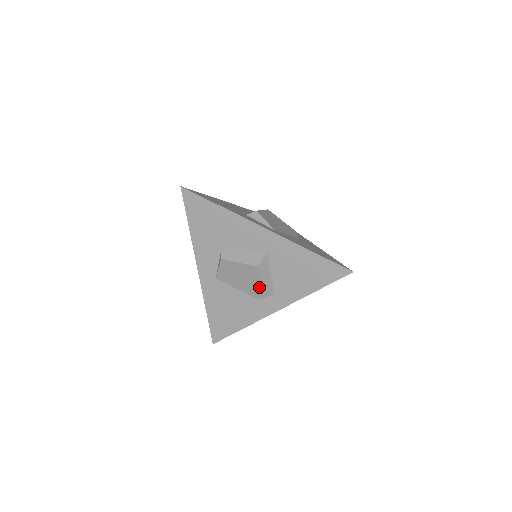
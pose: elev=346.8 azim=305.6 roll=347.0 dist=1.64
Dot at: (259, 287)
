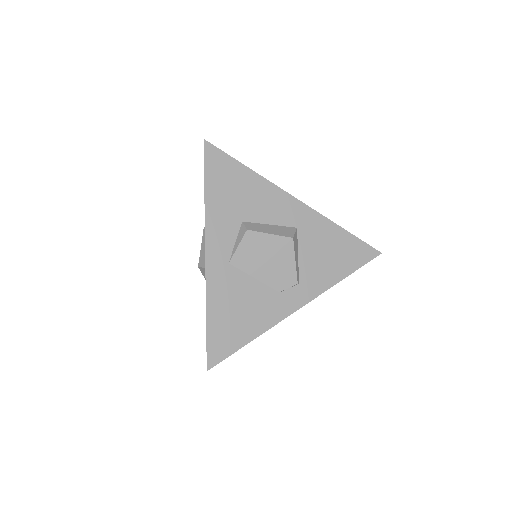
Dot at: (286, 271)
